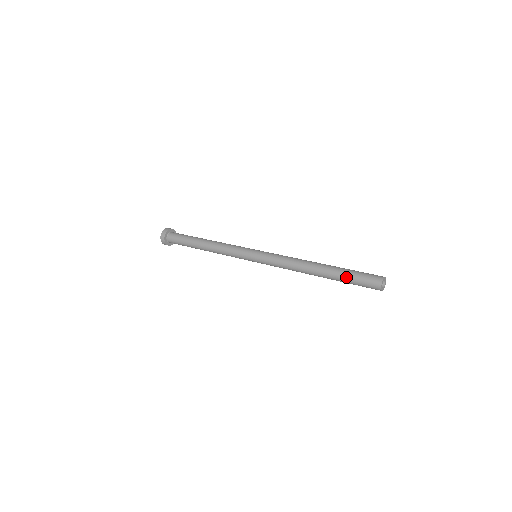
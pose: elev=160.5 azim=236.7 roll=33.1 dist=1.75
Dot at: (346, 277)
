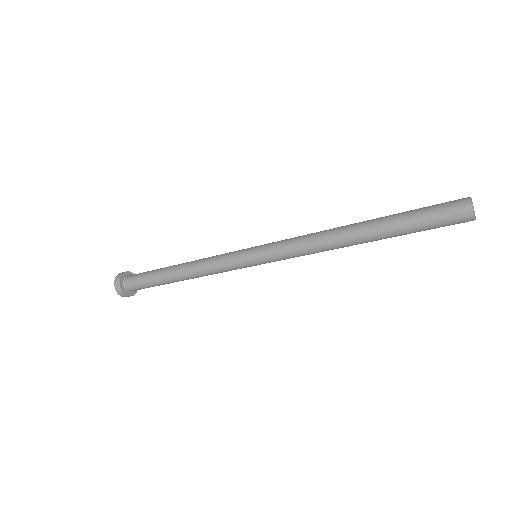
Dot at: (409, 227)
